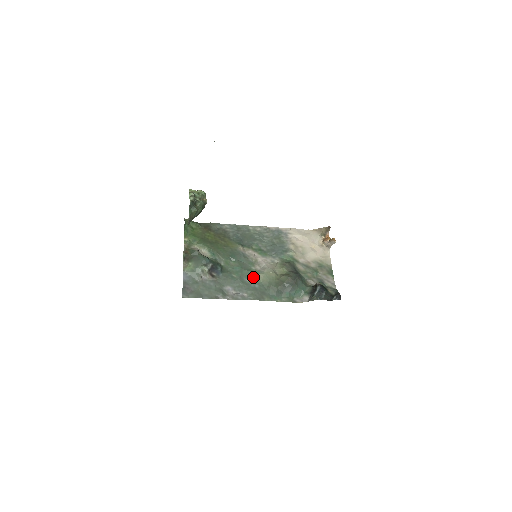
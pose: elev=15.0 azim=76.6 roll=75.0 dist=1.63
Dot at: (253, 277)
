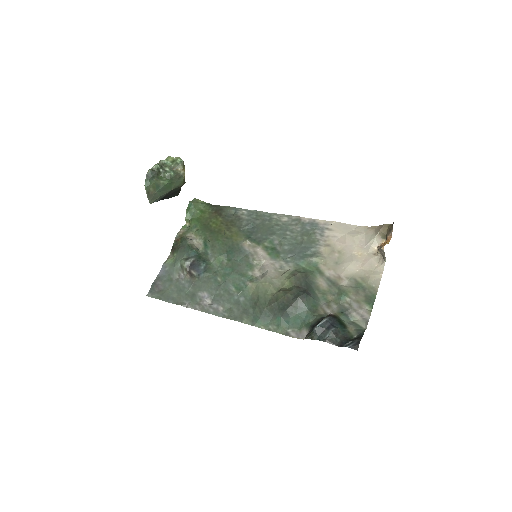
Dot at: (242, 285)
